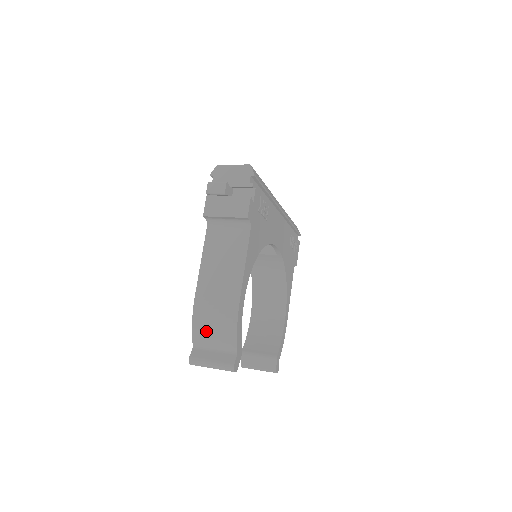
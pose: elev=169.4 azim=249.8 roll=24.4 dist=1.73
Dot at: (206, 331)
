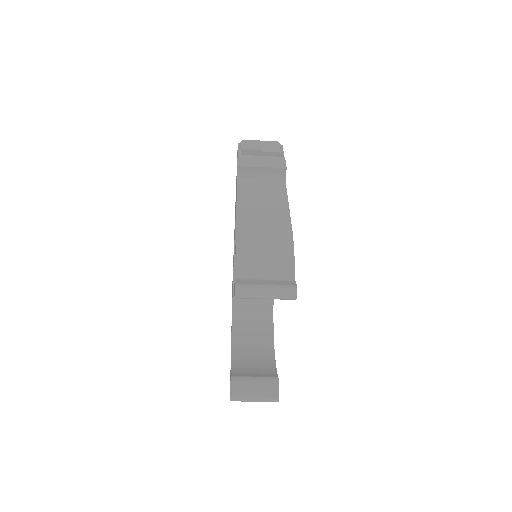
Dot at: (255, 257)
